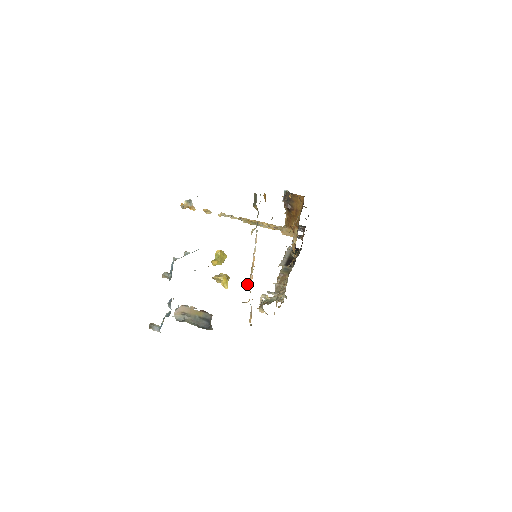
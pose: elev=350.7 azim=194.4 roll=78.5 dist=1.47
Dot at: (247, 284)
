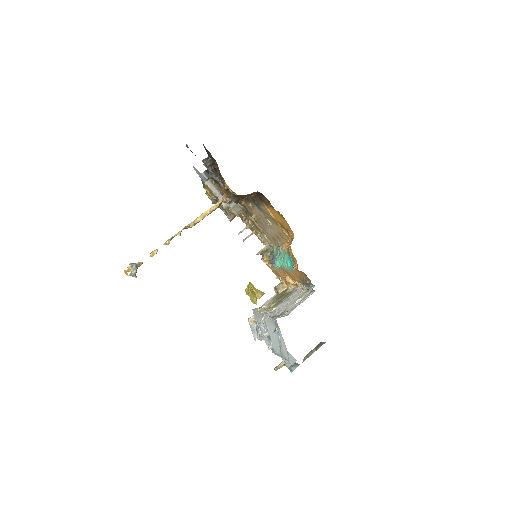
Dot at: (289, 288)
